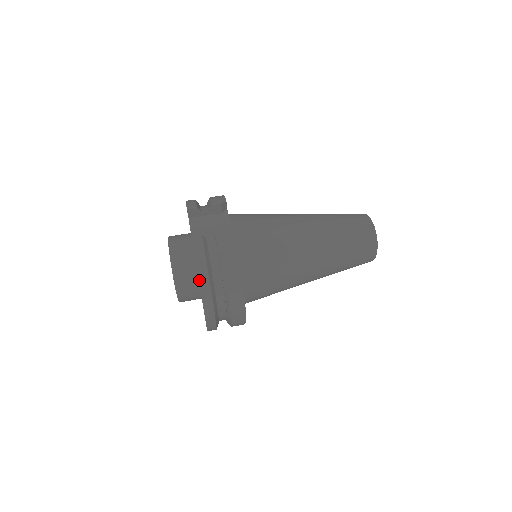
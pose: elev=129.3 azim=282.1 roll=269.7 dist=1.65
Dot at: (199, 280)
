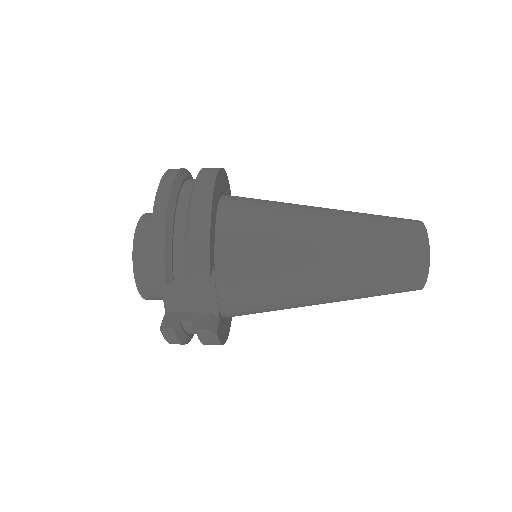
Dot at: occluded
